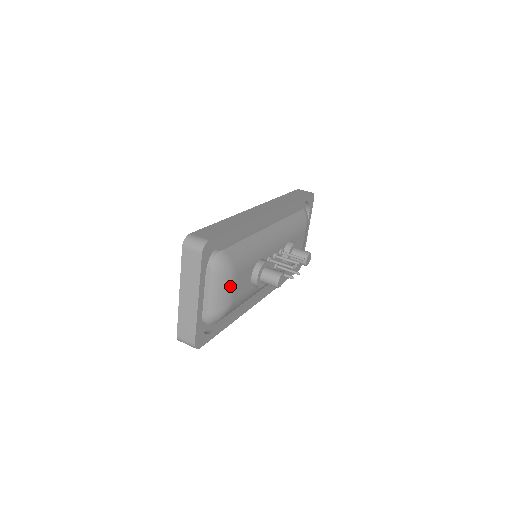
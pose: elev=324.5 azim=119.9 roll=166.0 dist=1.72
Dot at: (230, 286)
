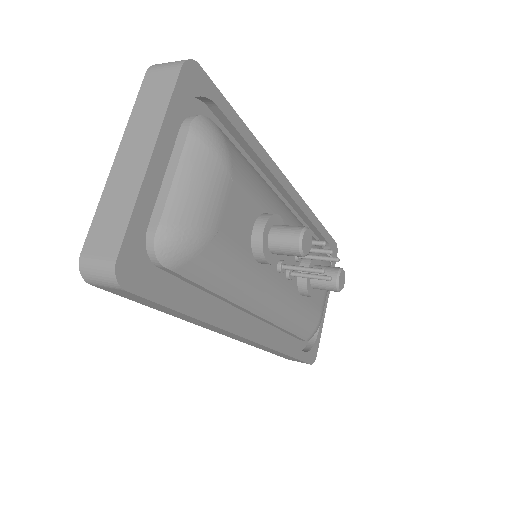
Dot at: (217, 189)
